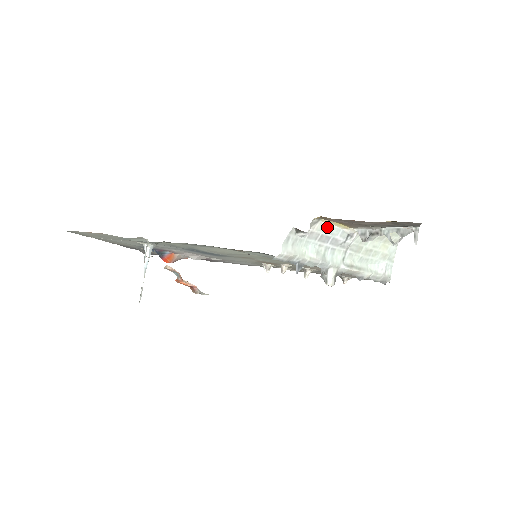
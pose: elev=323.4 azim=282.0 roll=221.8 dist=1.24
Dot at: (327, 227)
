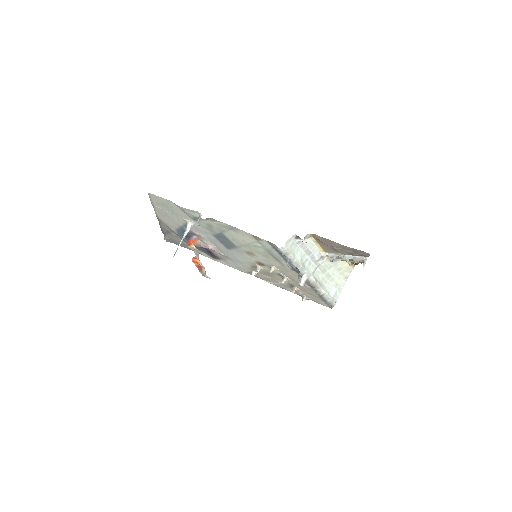
Dot at: (312, 245)
